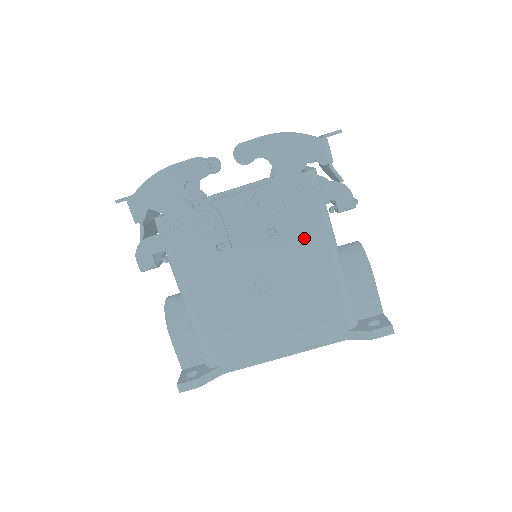
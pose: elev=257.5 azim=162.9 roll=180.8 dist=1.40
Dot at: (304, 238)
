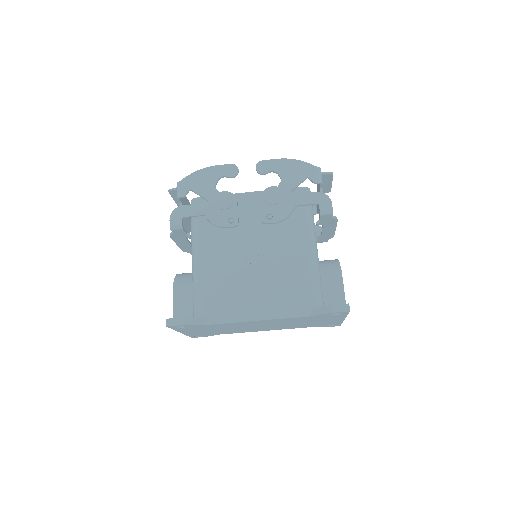
Dot at: (292, 230)
